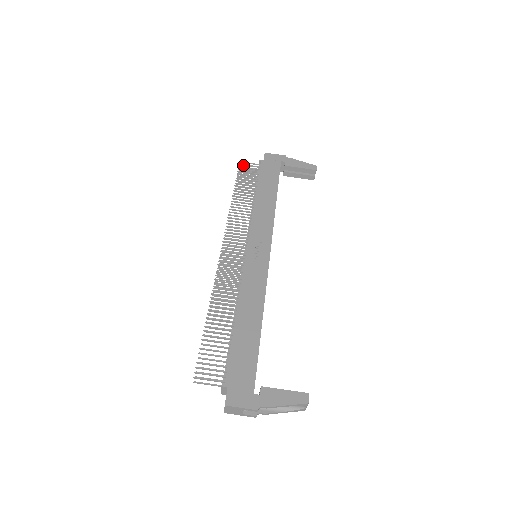
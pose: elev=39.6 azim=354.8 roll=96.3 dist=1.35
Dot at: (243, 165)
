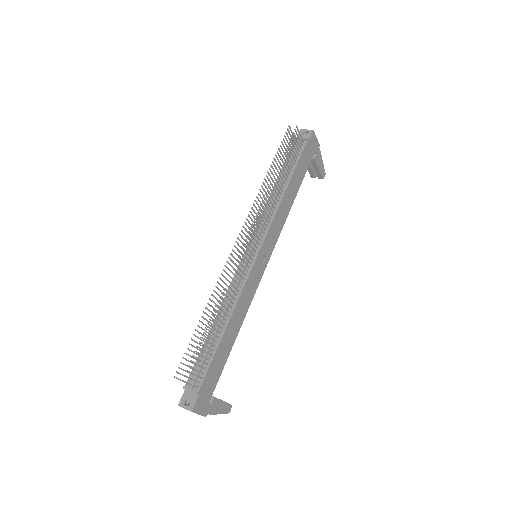
Dot at: (296, 132)
